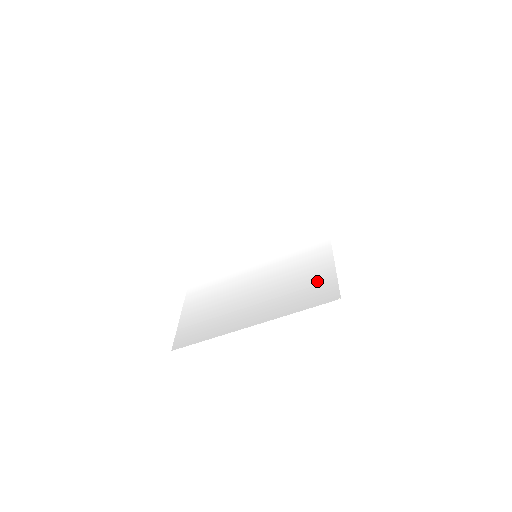
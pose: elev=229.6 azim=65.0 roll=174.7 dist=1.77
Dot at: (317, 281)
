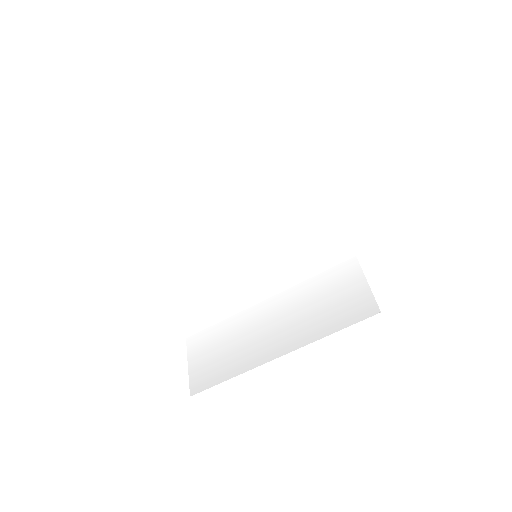
Dot at: (343, 289)
